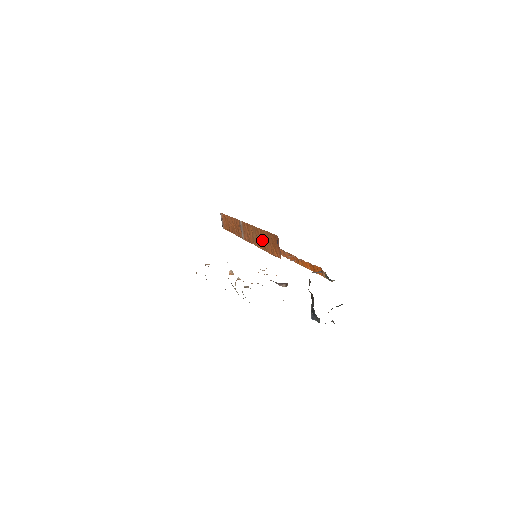
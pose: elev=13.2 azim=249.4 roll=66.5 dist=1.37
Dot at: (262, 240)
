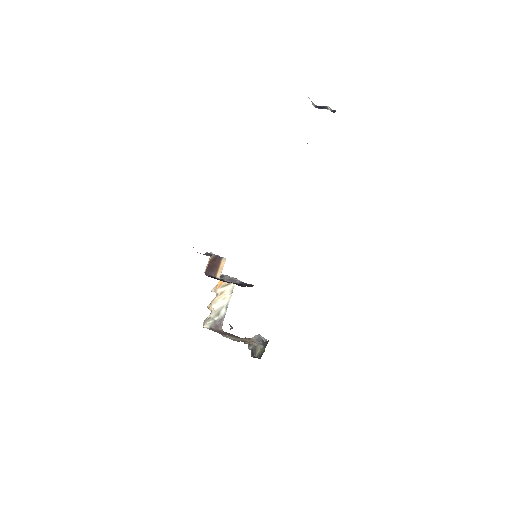
Dot at: occluded
